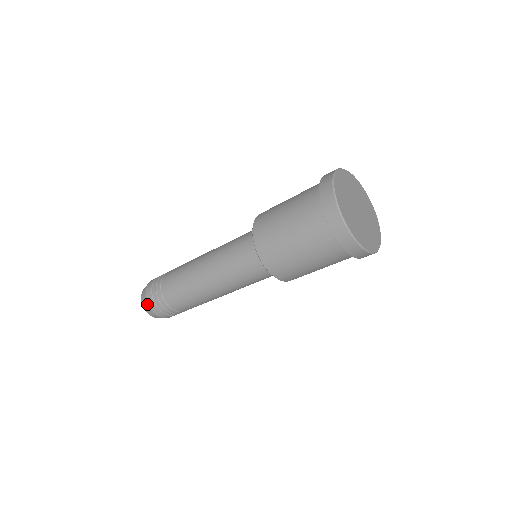
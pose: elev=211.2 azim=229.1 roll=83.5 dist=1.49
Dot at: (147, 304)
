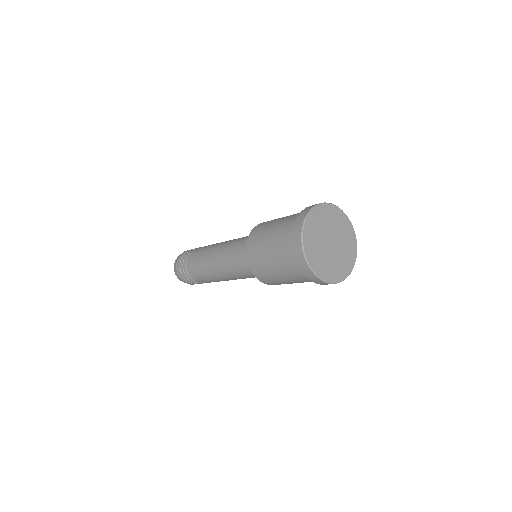
Dot at: (176, 271)
